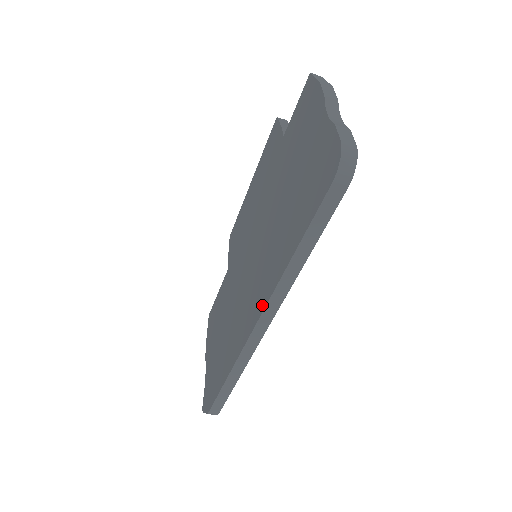
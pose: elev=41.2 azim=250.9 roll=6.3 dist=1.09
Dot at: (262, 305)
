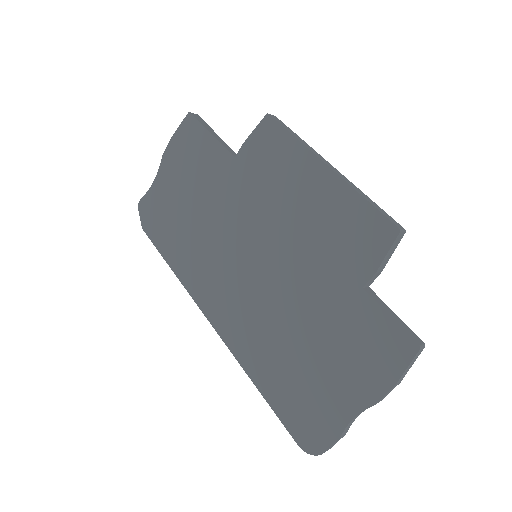
Dot at: (223, 333)
